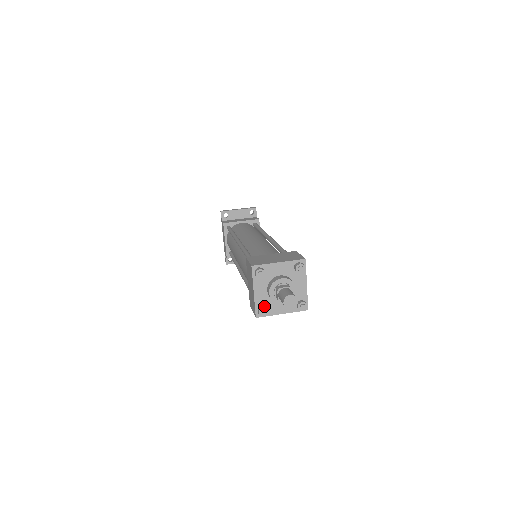
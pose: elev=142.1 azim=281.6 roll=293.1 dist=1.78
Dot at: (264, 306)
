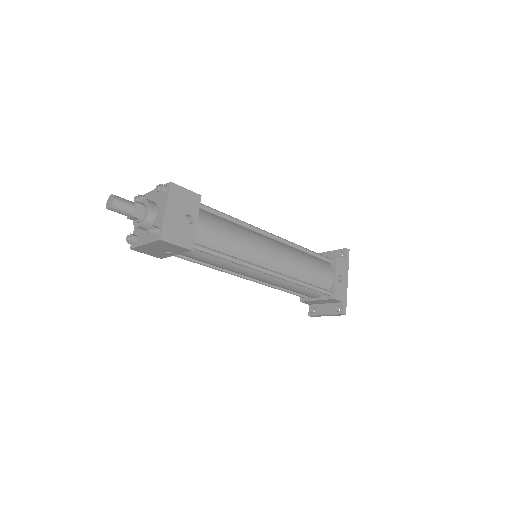
Dot at: (136, 235)
